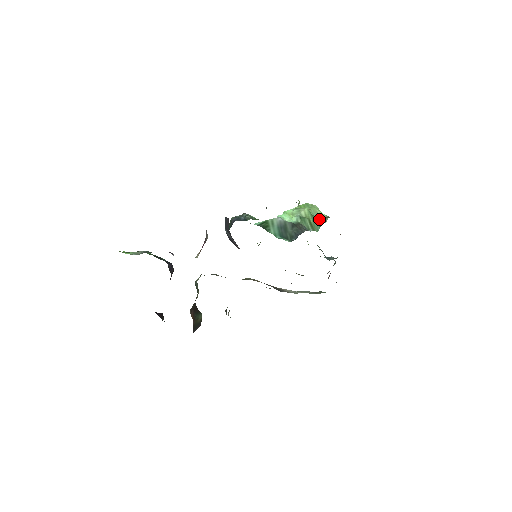
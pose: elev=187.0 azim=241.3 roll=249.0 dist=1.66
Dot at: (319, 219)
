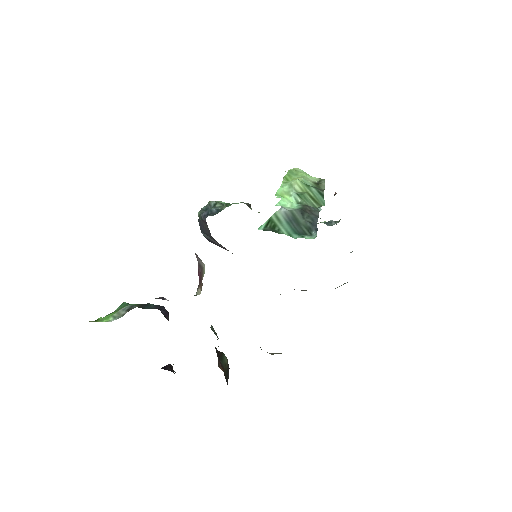
Dot at: (316, 187)
